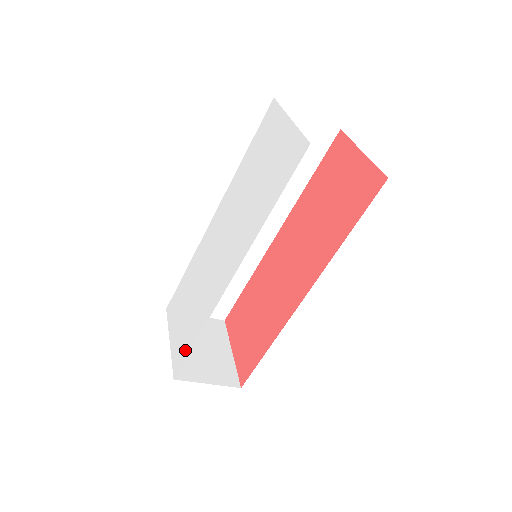
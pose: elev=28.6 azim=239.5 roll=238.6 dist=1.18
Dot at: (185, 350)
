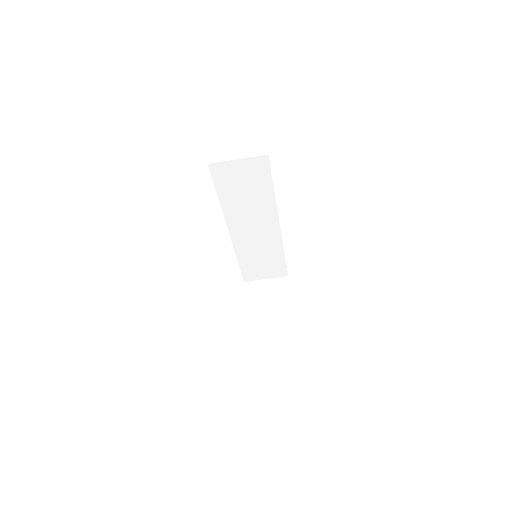
Dot at: occluded
